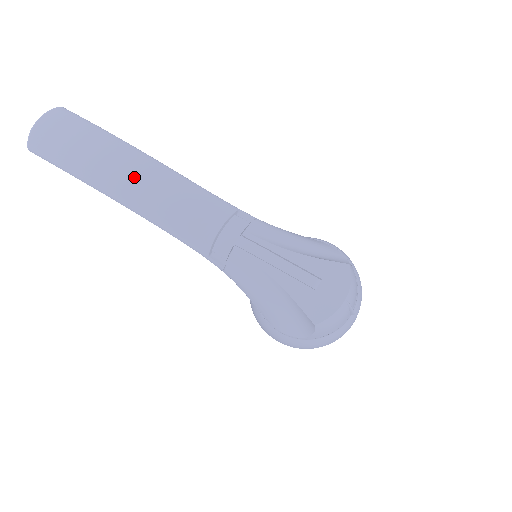
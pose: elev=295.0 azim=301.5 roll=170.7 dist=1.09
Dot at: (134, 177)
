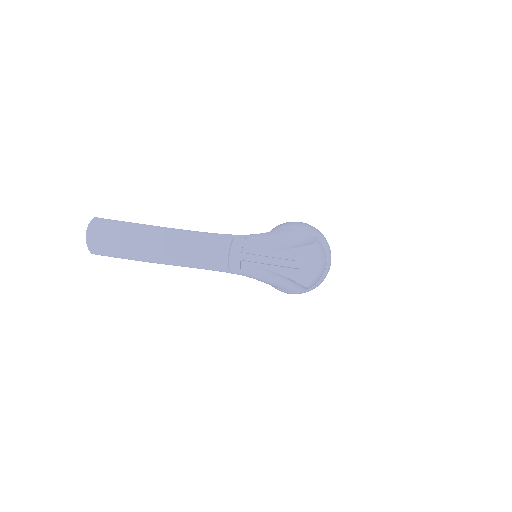
Dot at: (163, 247)
